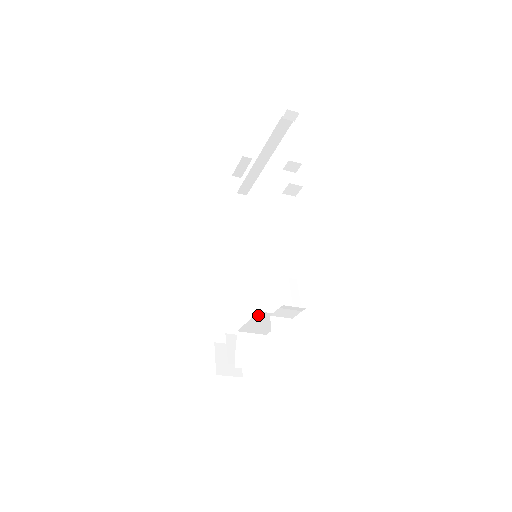
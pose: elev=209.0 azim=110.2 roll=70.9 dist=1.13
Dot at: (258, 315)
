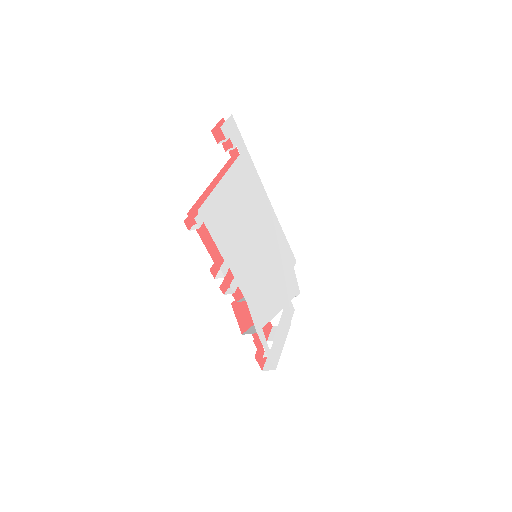
Dot at: occluded
